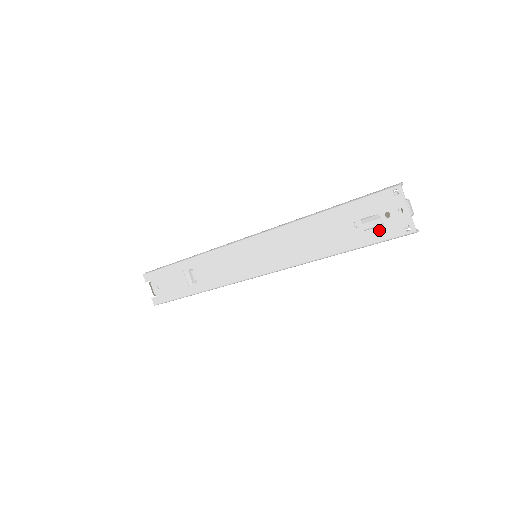
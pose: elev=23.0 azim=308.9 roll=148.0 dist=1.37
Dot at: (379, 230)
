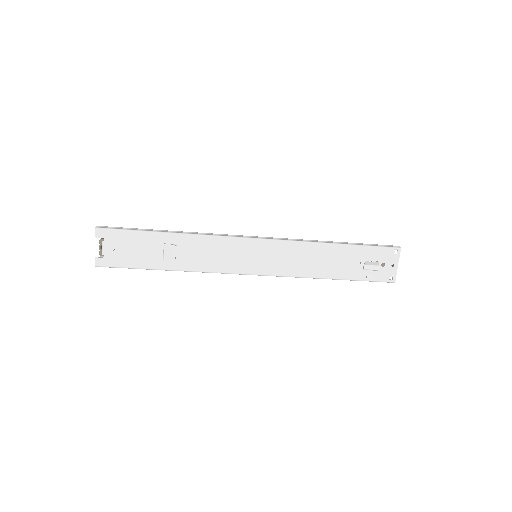
Dot at: (373, 273)
